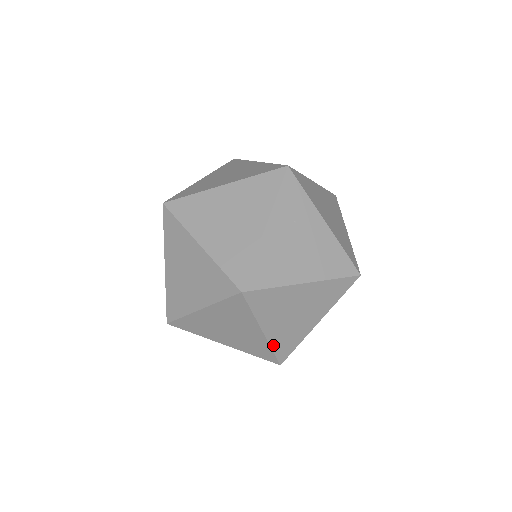
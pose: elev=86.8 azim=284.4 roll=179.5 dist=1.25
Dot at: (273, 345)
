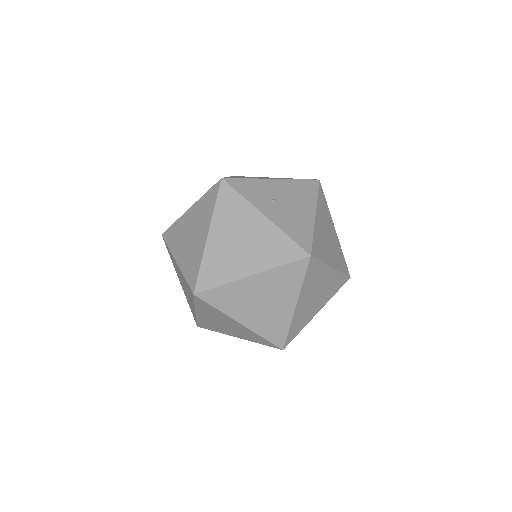
Dot at: occluded
